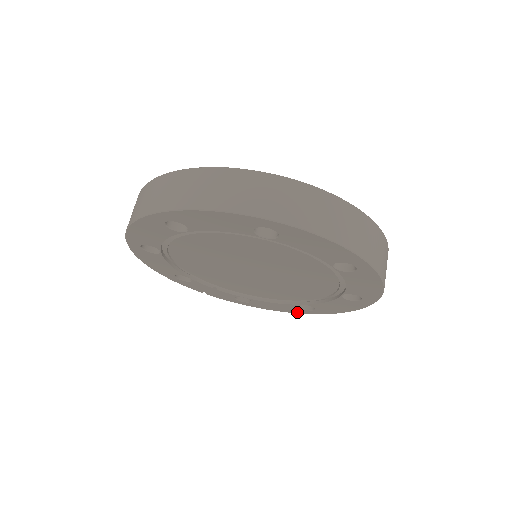
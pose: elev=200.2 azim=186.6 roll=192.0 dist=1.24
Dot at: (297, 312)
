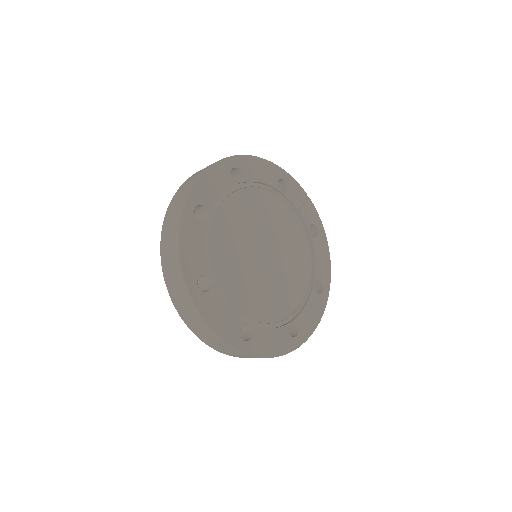
Dot at: occluded
